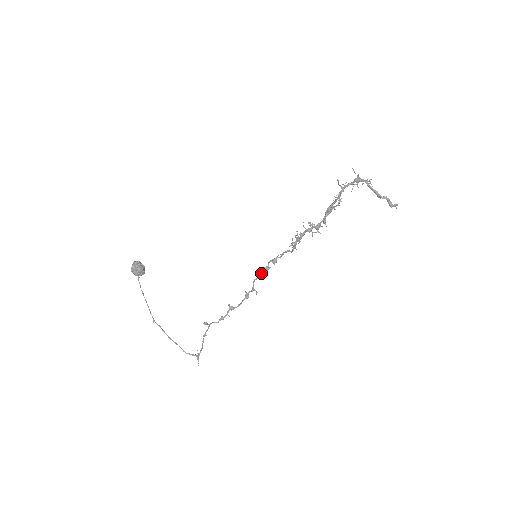
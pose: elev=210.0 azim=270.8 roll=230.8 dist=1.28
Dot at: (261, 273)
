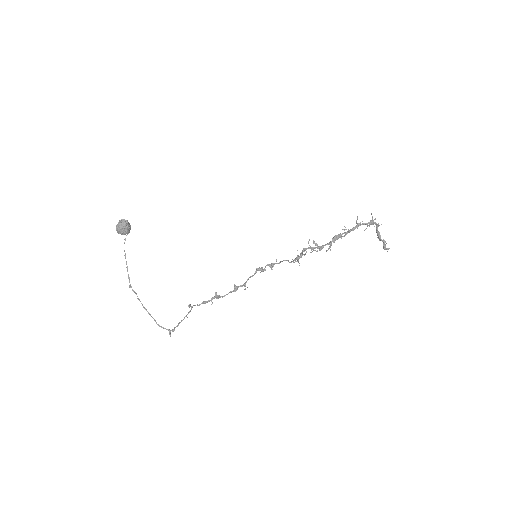
Dot at: (255, 272)
